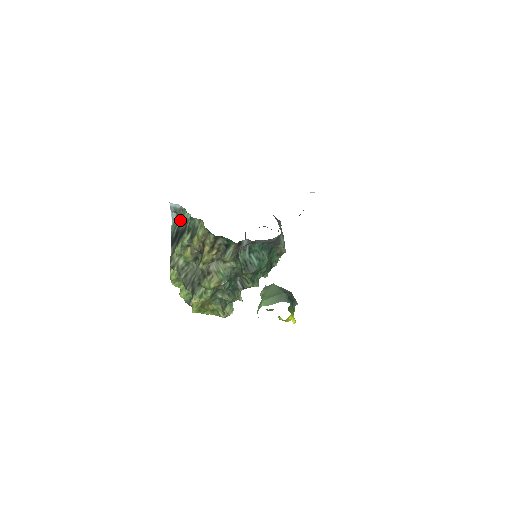
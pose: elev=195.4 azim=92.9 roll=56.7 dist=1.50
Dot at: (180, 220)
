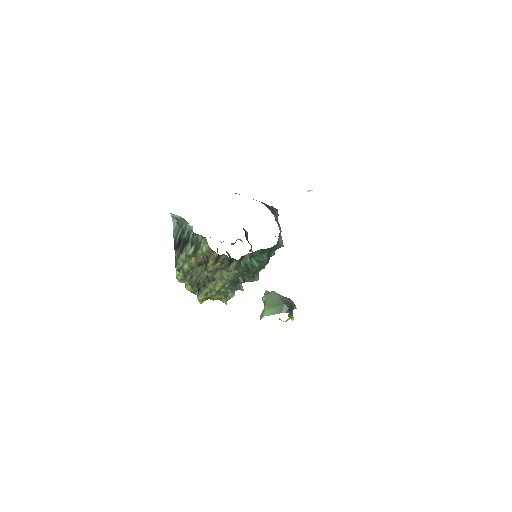
Dot at: (182, 229)
